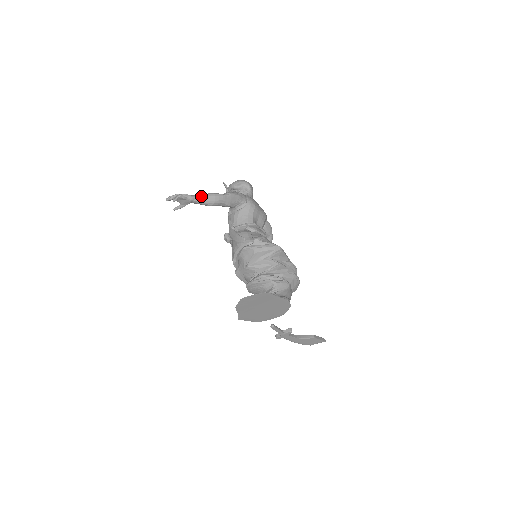
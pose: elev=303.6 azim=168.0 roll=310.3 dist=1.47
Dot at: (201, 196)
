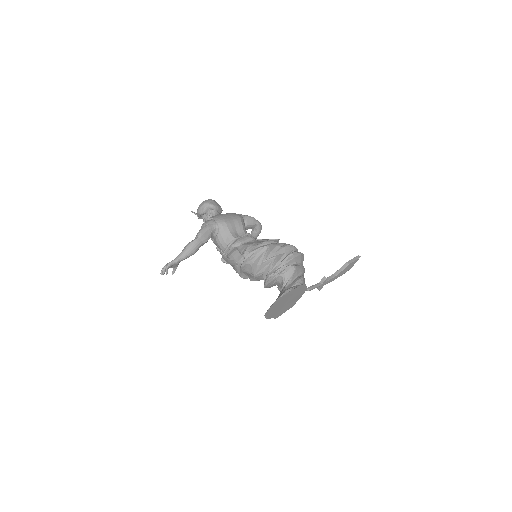
Dot at: (182, 254)
